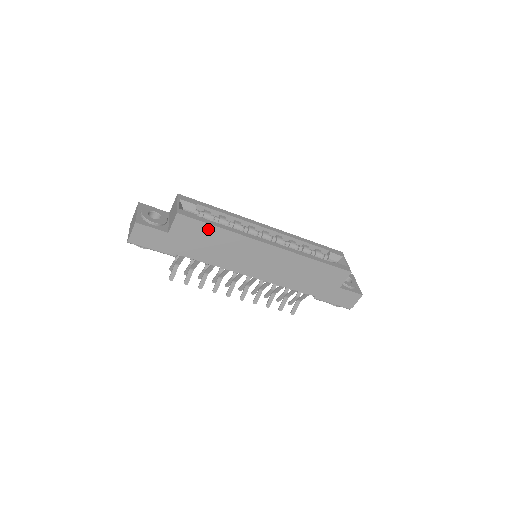
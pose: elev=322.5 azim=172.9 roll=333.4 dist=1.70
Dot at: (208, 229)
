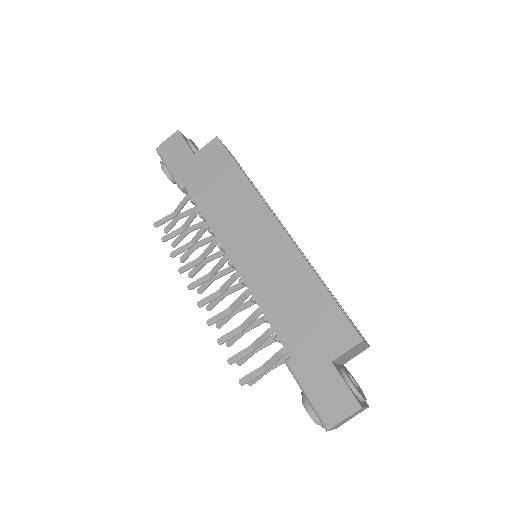
Dot at: (231, 168)
